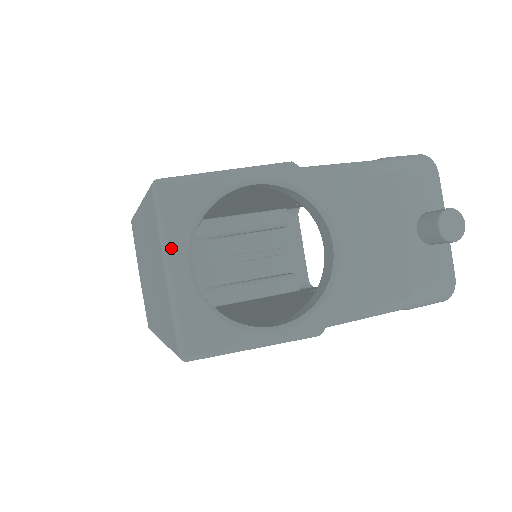
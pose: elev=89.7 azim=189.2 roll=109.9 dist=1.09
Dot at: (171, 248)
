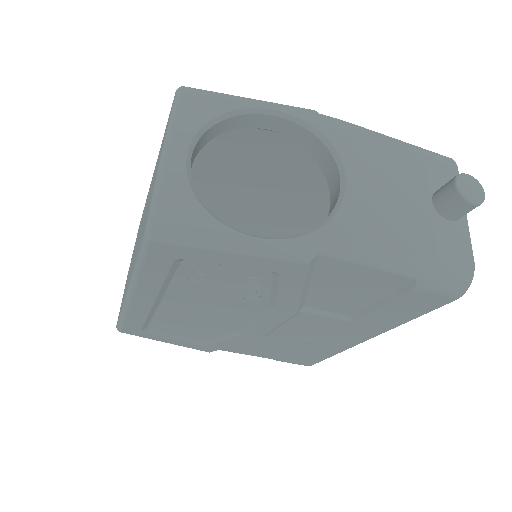
Dot at: (175, 134)
